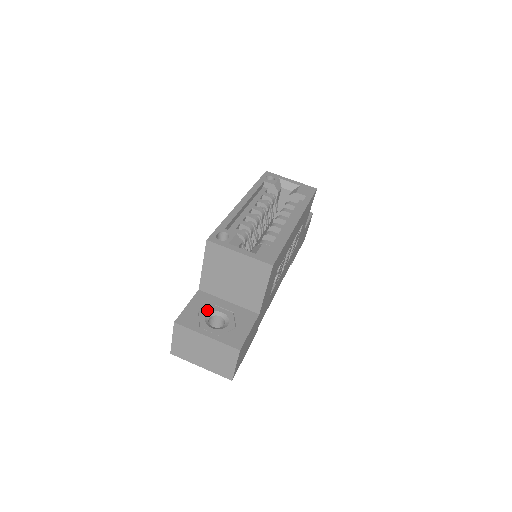
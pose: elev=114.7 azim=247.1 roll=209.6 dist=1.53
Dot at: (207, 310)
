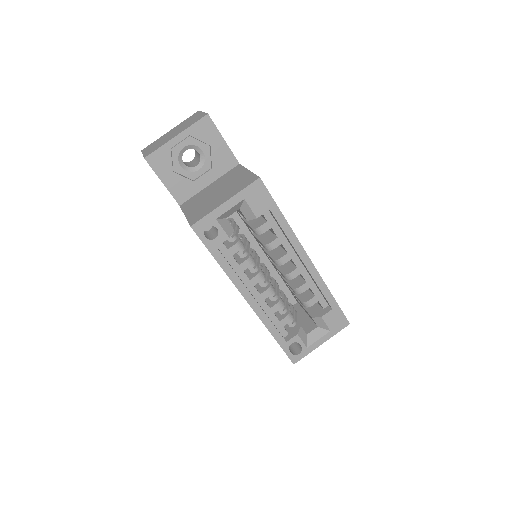
Dot at: occluded
